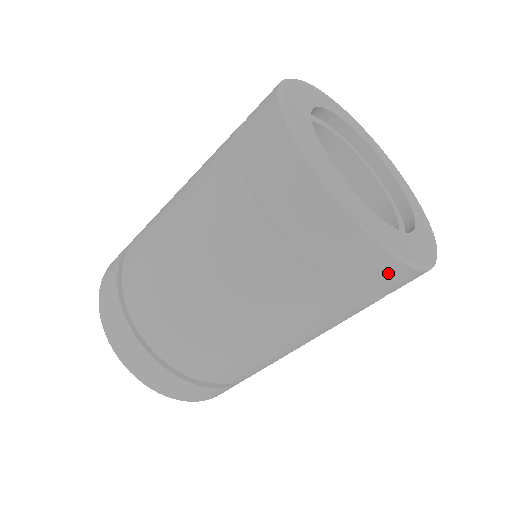
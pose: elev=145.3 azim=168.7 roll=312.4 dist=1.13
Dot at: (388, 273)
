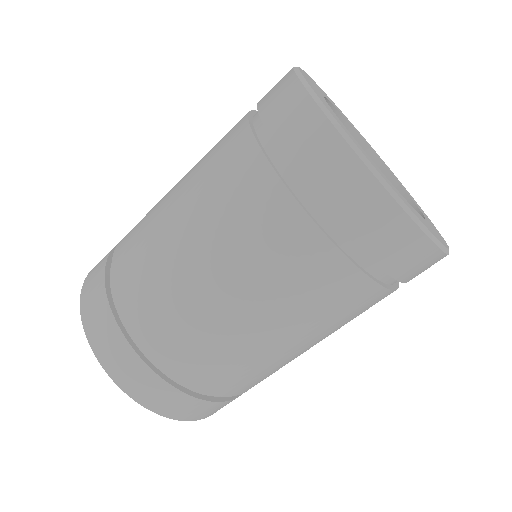
Dot at: (346, 176)
